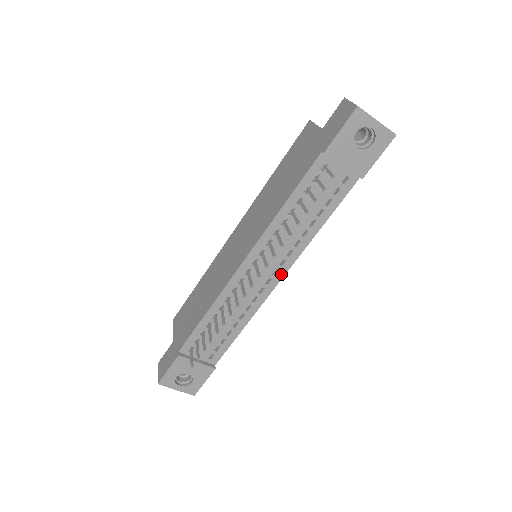
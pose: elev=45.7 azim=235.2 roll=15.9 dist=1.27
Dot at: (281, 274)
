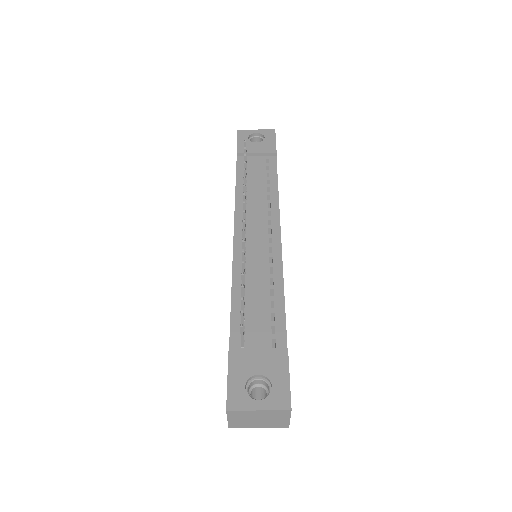
Dot at: (276, 231)
